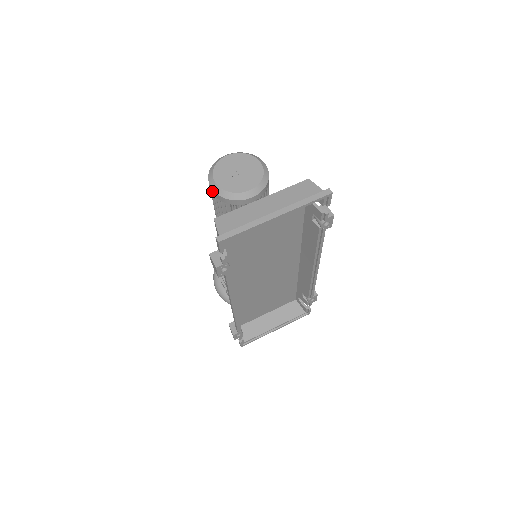
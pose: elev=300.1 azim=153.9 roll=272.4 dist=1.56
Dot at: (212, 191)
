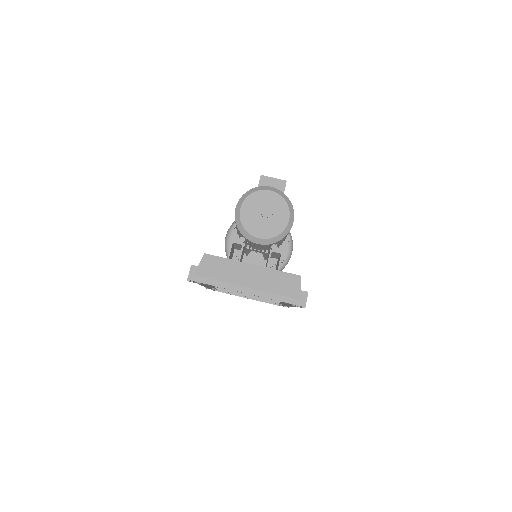
Dot at: (235, 212)
